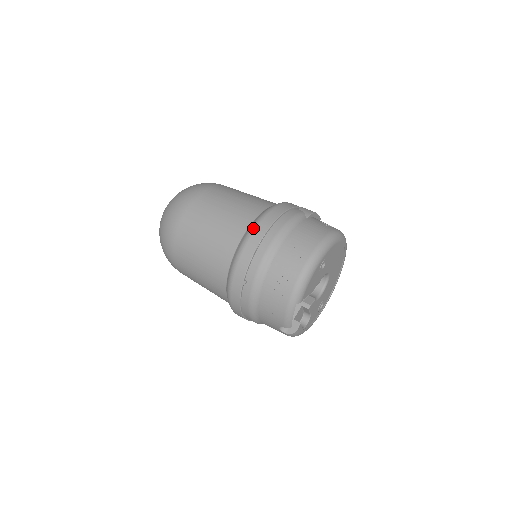
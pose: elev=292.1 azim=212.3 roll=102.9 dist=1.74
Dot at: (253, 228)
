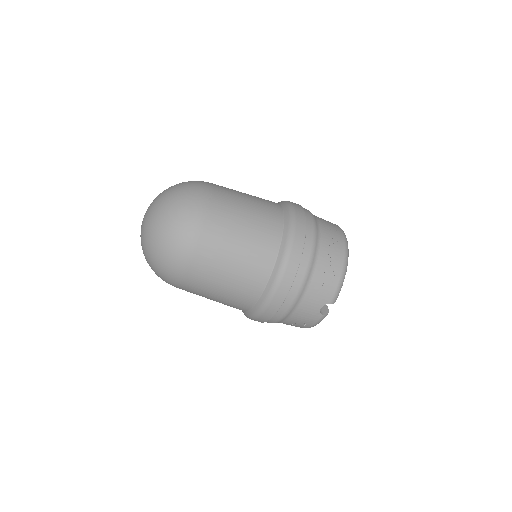
Dot at: (293, 210)
